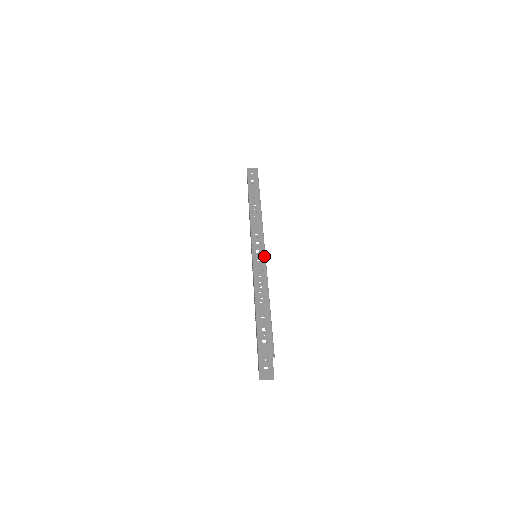
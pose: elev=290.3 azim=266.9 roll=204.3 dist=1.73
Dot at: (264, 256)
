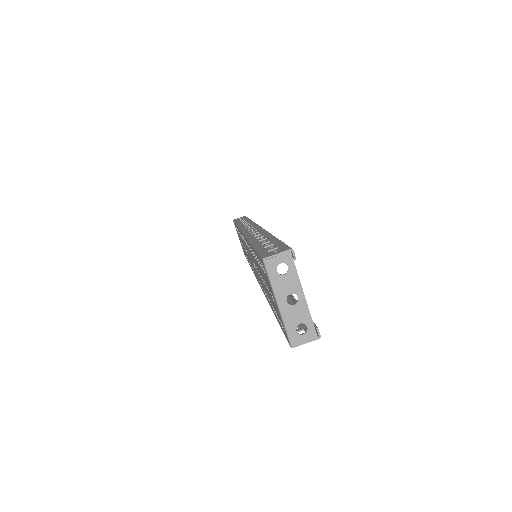
Dot at: (260, 228)
